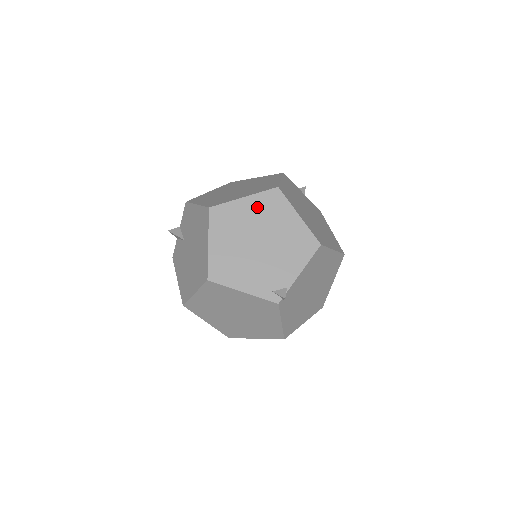
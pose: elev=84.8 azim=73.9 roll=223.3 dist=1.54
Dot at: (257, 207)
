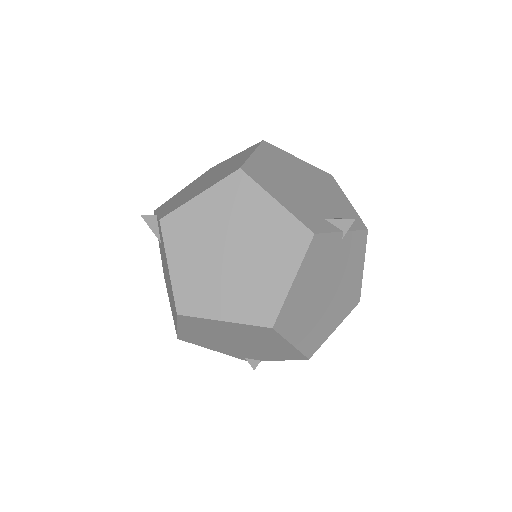
Dot at: (240, 329)
